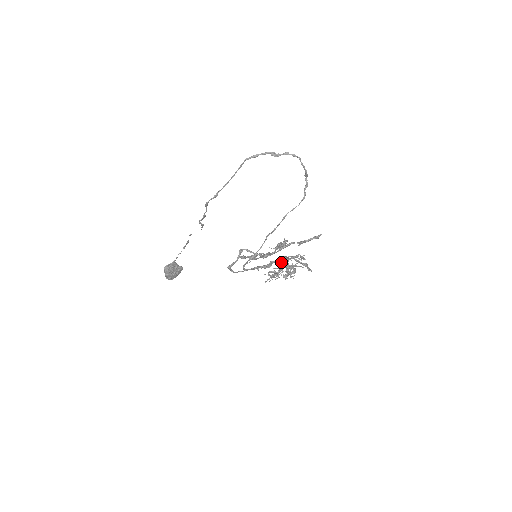
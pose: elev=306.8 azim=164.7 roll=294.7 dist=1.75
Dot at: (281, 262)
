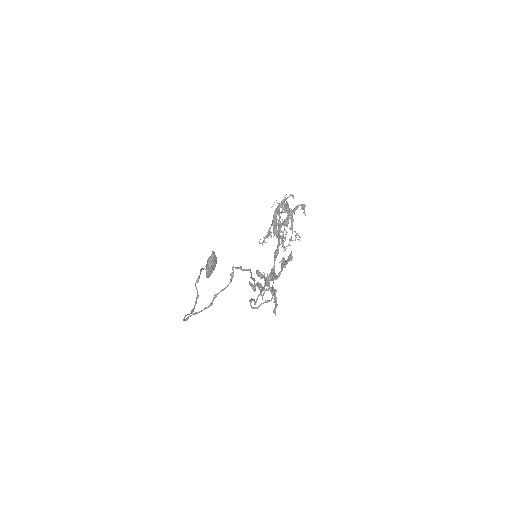
Dot at: occluded
